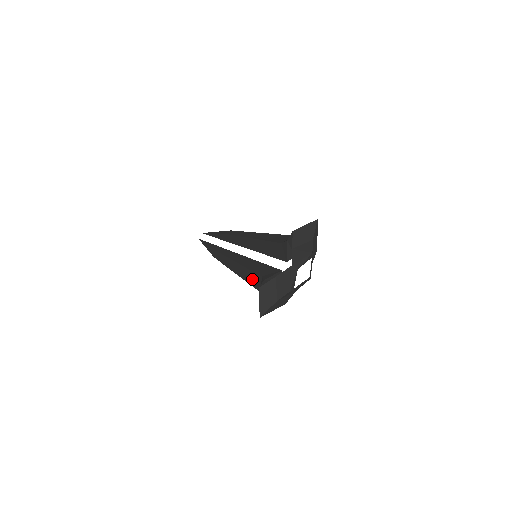
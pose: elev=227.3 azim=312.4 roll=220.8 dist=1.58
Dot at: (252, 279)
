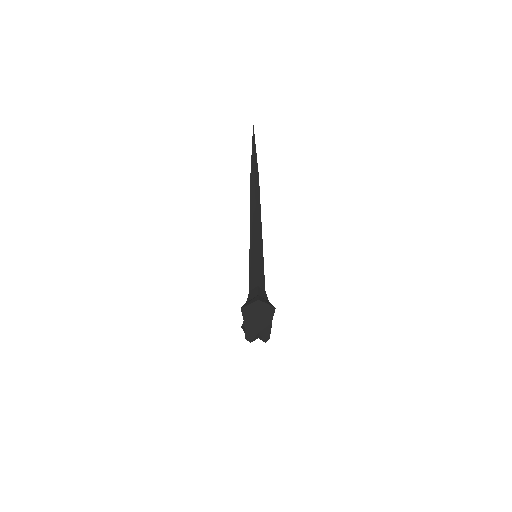
Dot at: occluded
